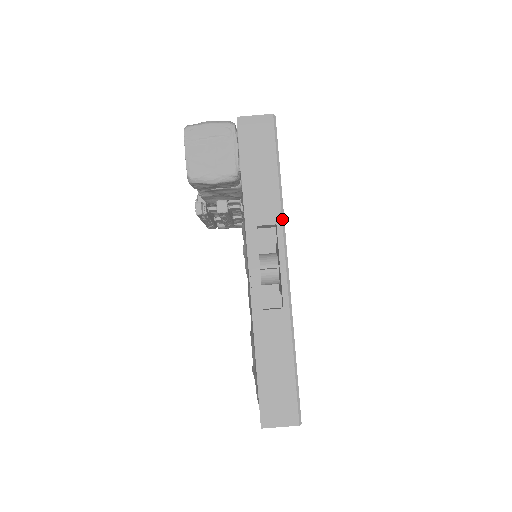
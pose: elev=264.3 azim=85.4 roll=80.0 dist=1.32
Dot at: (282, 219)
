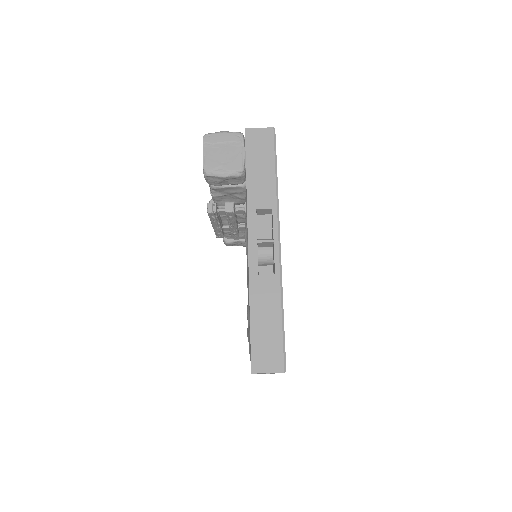
Dot at: (277, 205)
